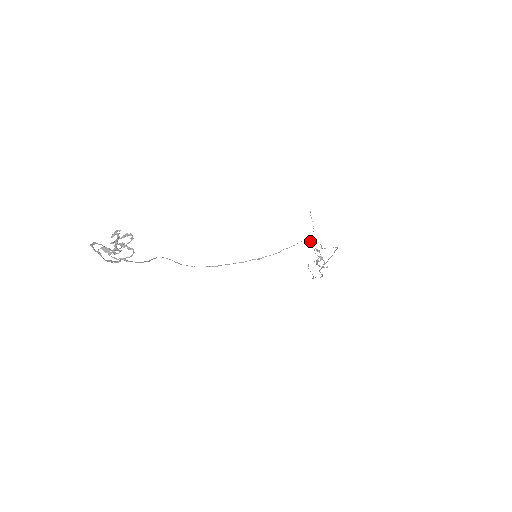
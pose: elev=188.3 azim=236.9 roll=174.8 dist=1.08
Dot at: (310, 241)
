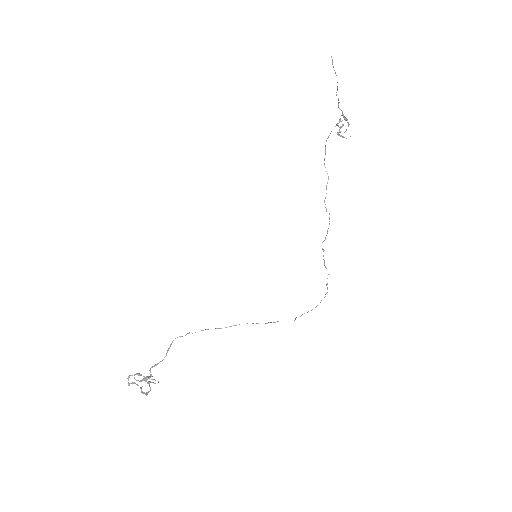
Dot at: (295, 319)
